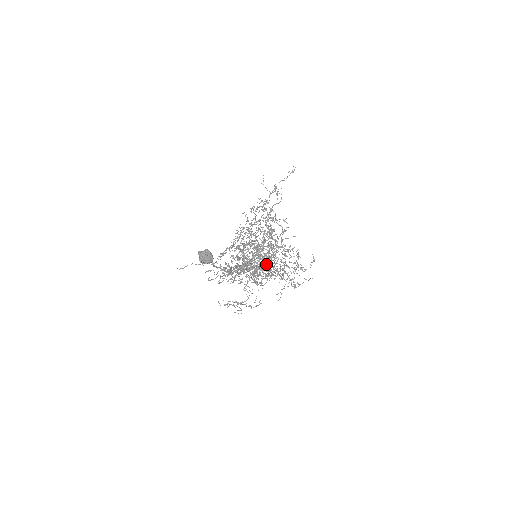
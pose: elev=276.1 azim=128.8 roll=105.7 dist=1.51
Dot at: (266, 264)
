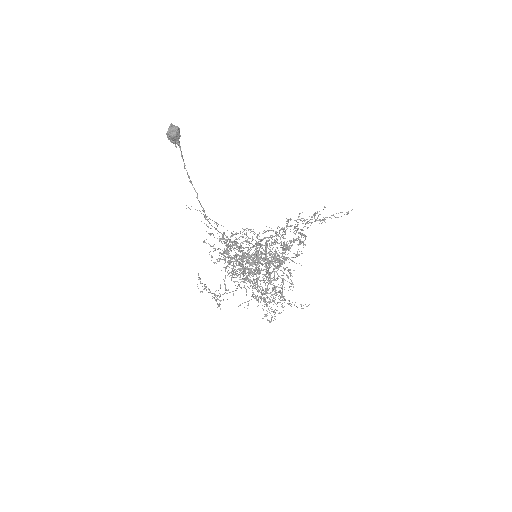
Dot at: (255, 264)
